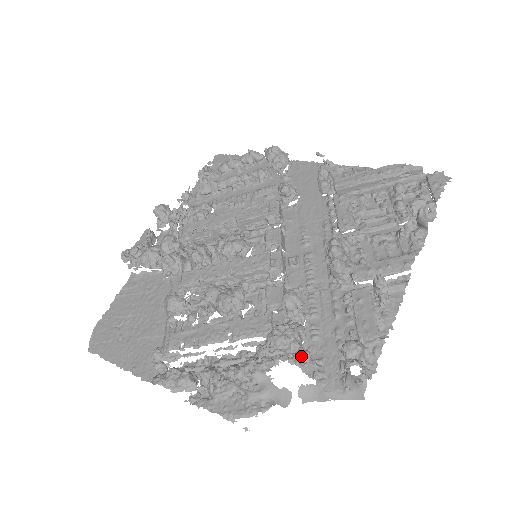
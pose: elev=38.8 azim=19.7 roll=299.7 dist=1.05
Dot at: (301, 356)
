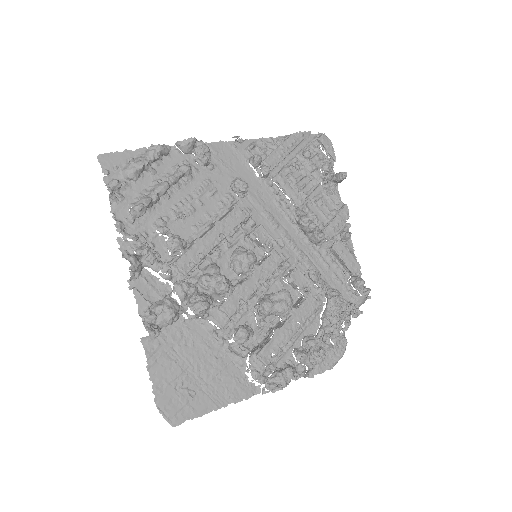
Dot at: (355, 307)
